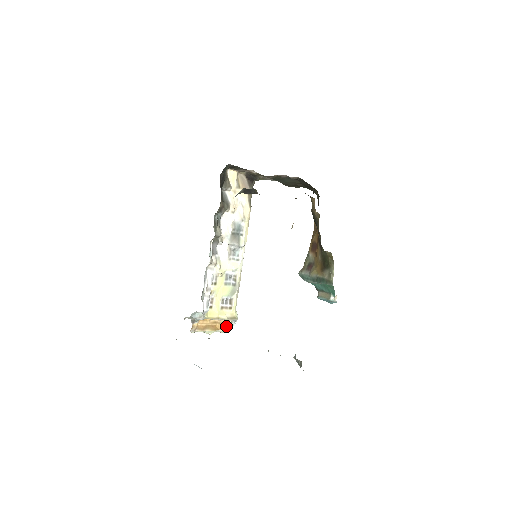
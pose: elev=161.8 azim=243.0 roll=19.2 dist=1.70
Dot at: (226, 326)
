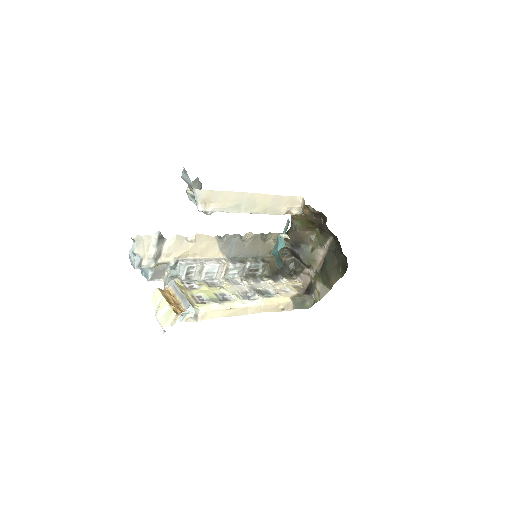
Dot at: (177, 312)
